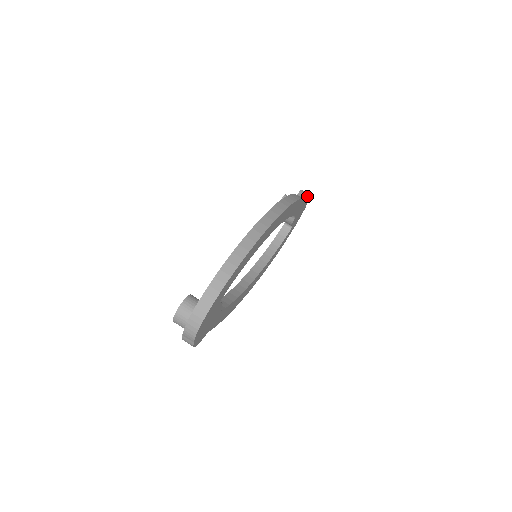
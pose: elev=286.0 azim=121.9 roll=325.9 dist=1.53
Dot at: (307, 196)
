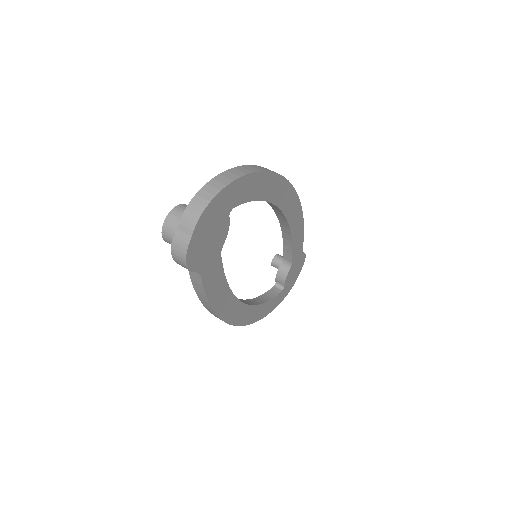
Dot at: occluded
